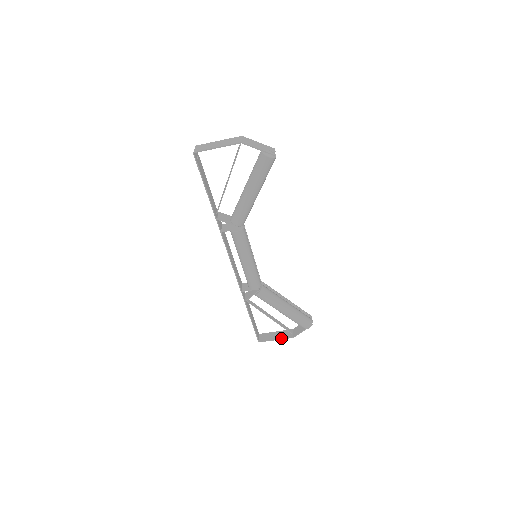
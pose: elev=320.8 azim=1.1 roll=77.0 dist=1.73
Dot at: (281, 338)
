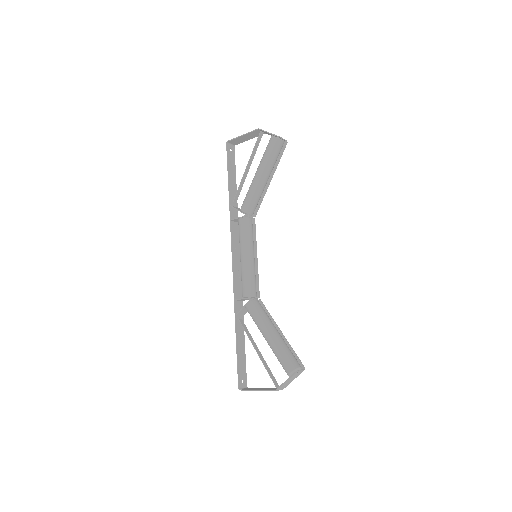
Dot at: (262, 389)
